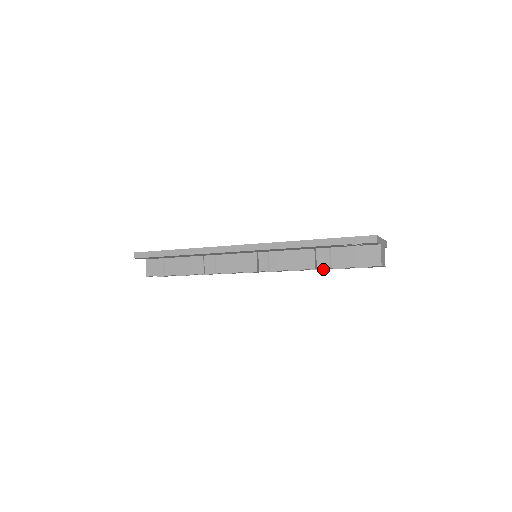
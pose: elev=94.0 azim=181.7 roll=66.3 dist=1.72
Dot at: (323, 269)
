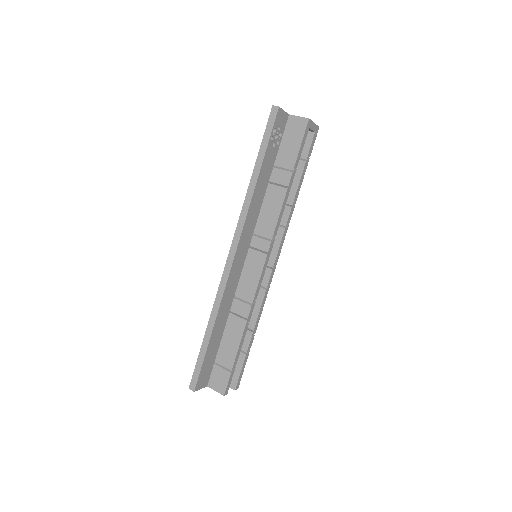
Dot at: (297, 190)
